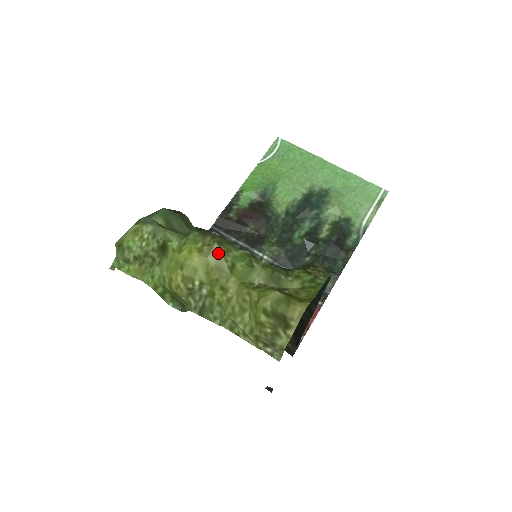
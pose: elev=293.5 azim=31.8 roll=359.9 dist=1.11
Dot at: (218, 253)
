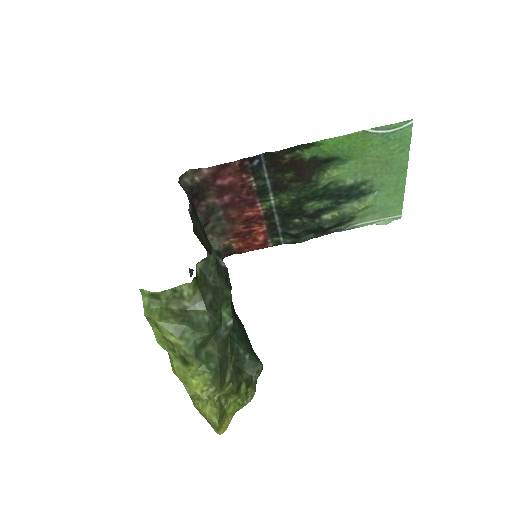
Dot at: (210, 396)
